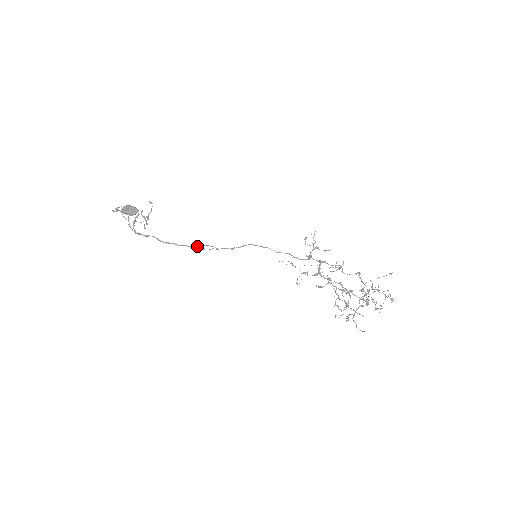
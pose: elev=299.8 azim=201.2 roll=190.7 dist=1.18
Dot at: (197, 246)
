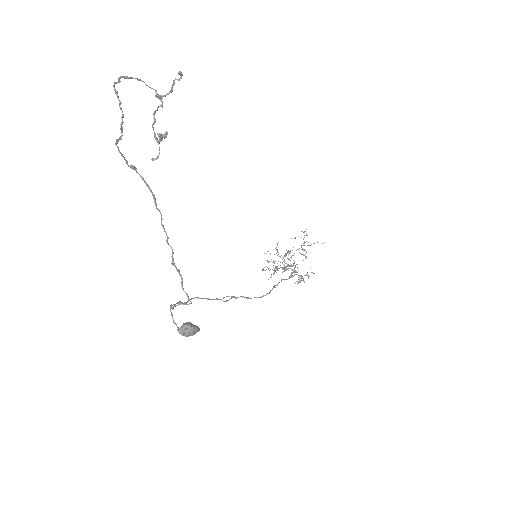
Dot at: occluded
